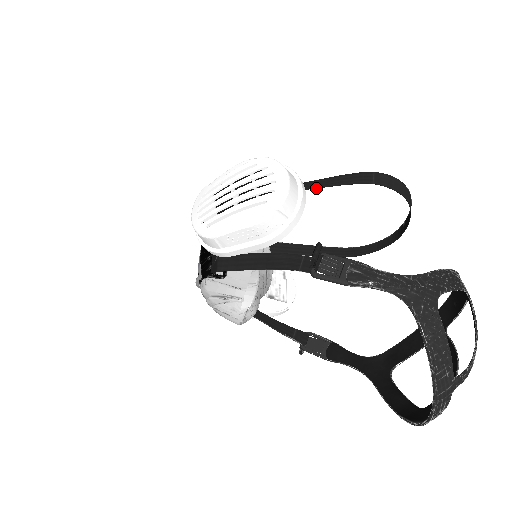
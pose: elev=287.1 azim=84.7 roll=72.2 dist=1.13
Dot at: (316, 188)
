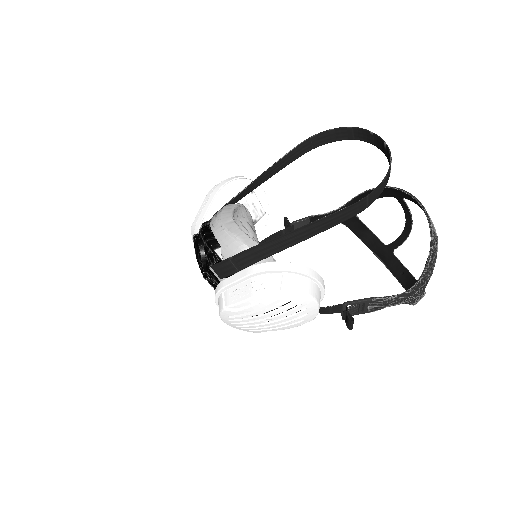
Dot at: occluded
